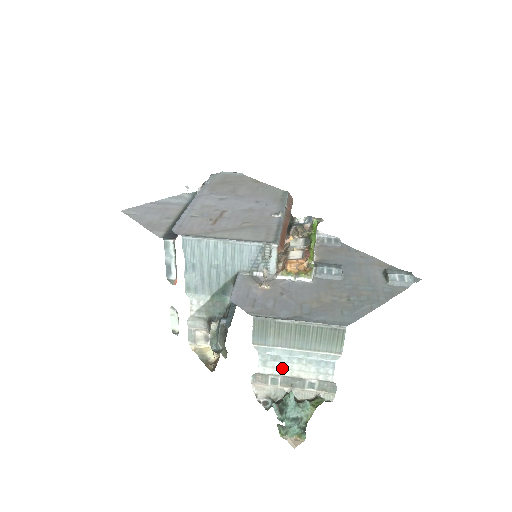
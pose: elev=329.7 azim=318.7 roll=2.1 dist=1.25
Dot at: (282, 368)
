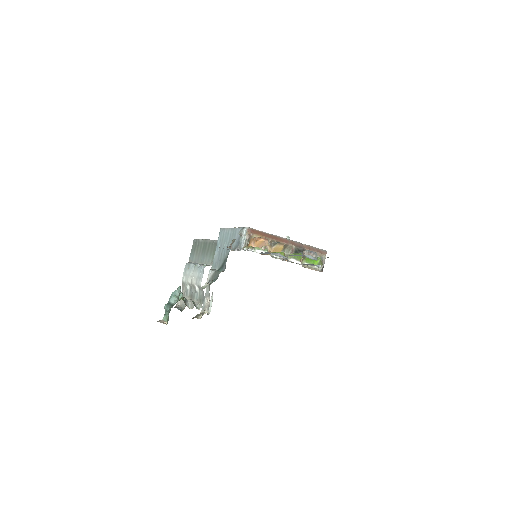
Dot at: (189, 275)
